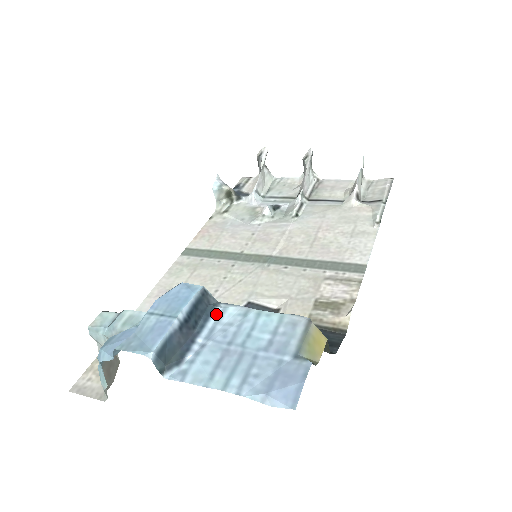
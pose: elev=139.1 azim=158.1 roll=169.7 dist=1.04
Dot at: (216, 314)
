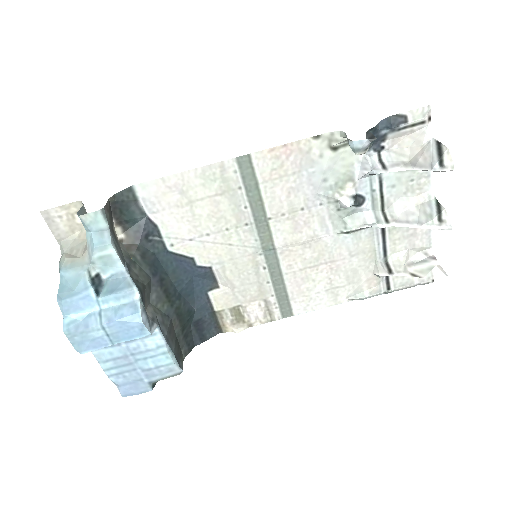
Dot at: occluded
